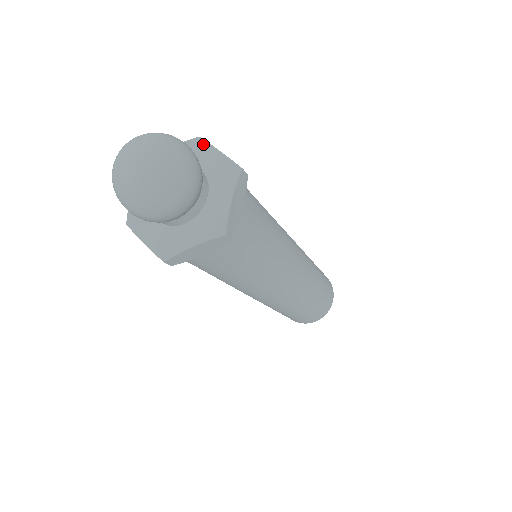
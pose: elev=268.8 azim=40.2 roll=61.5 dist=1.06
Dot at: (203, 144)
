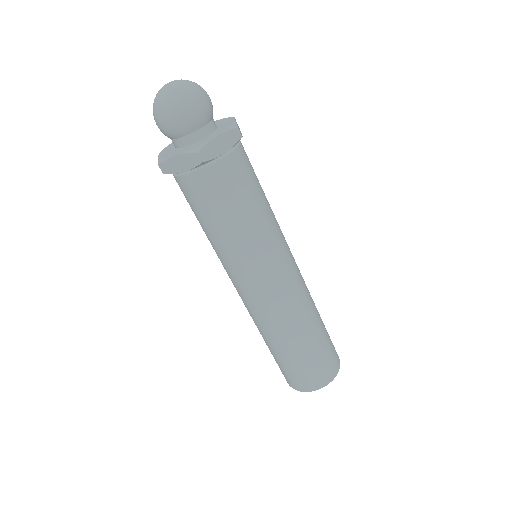
Dot at: (231, 118)
